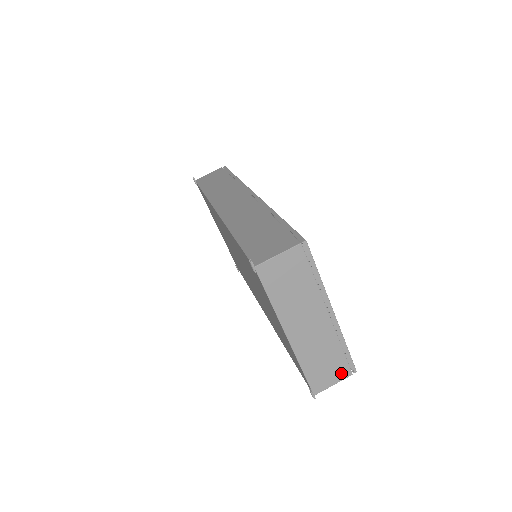
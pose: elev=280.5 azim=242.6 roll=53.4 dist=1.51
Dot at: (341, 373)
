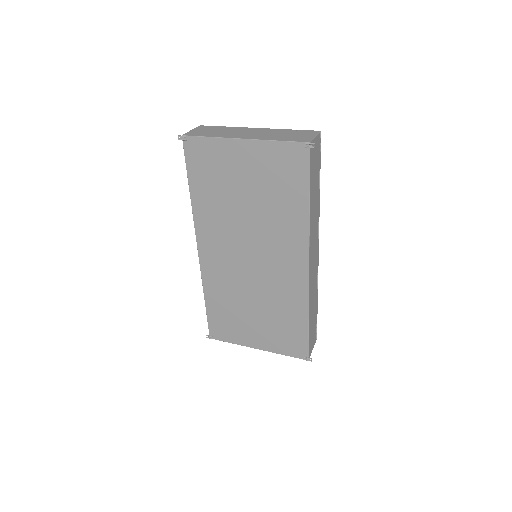
Dot at: (310, 134)
